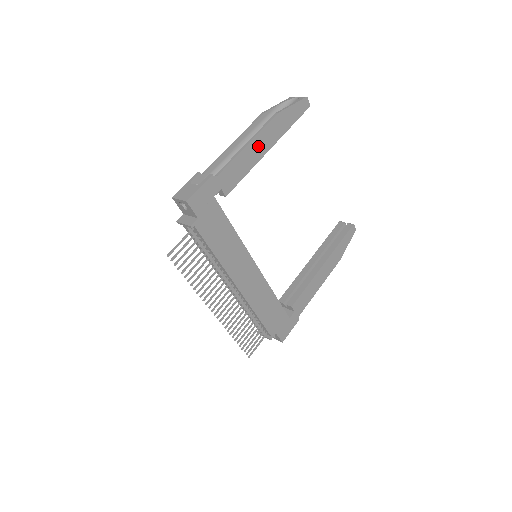
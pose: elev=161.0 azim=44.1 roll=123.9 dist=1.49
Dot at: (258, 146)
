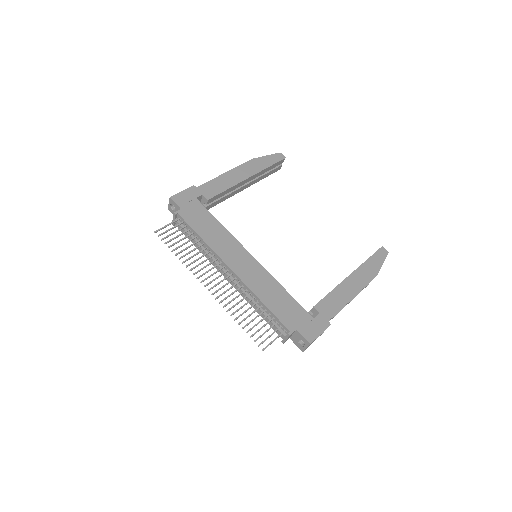
Dot at: (236, 175)
